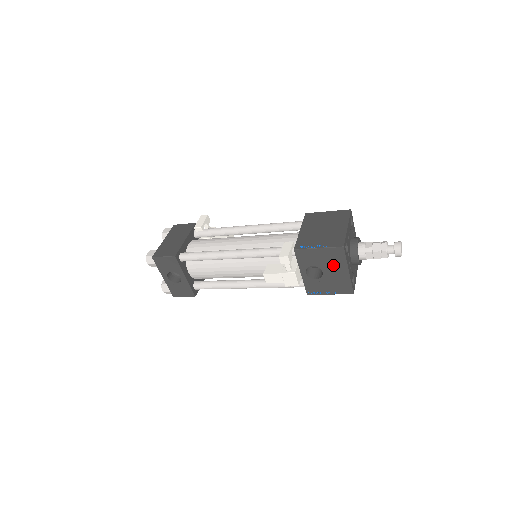
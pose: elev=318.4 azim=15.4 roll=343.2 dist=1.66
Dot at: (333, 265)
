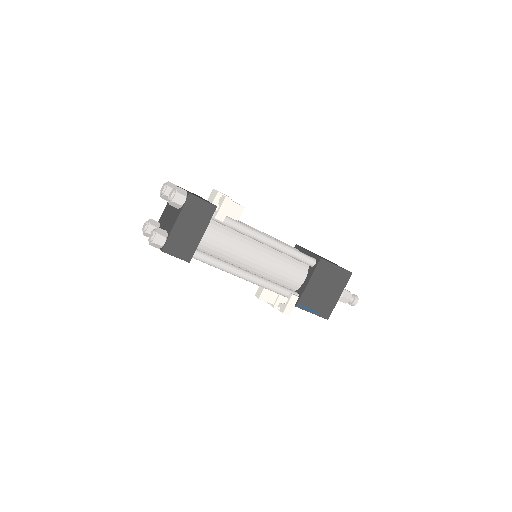
Dot at: occluded
